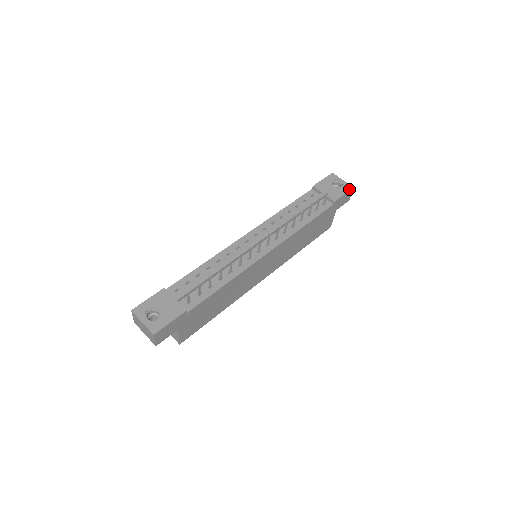
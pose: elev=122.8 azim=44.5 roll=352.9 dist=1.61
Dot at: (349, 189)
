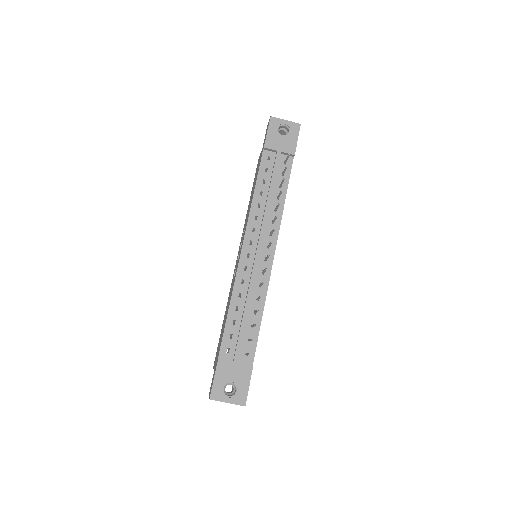
Dot at: (298, 129)
